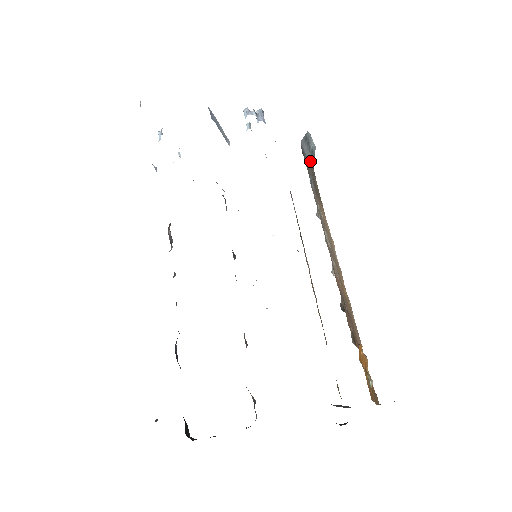
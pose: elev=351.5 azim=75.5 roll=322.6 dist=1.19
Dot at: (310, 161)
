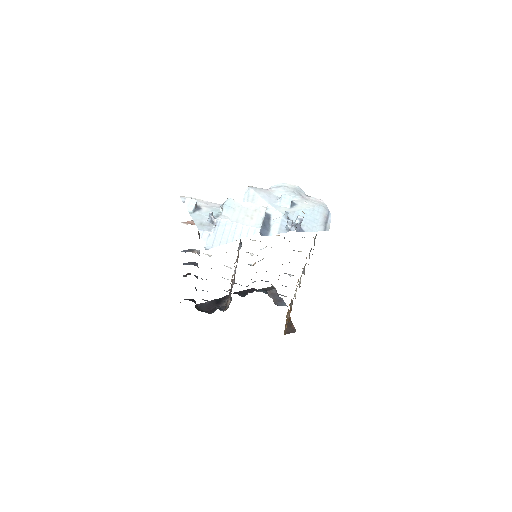
Dot at: occluded
